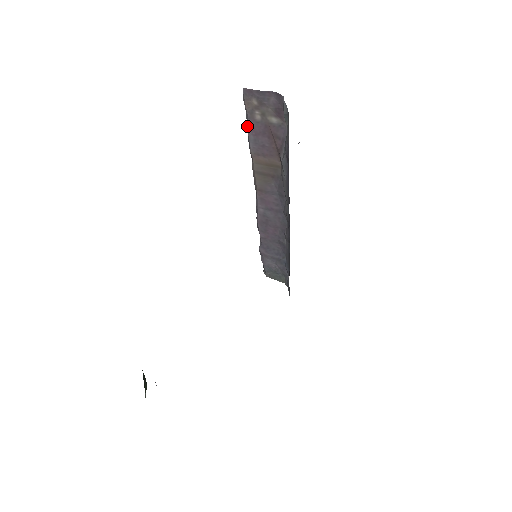
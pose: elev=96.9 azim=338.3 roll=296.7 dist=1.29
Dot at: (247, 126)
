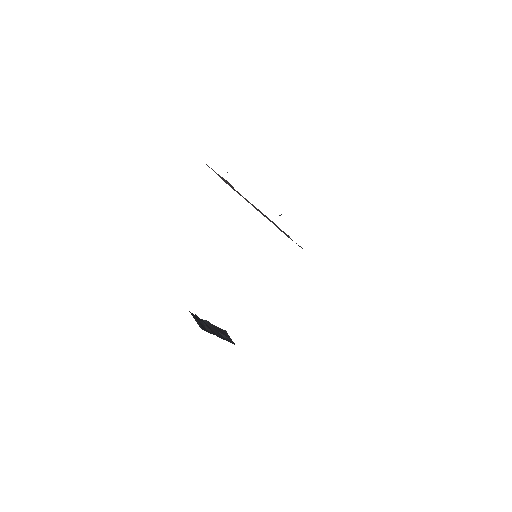
Dot at: occluded
